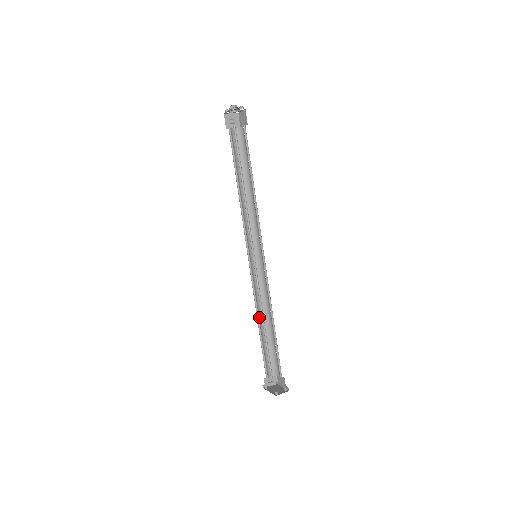
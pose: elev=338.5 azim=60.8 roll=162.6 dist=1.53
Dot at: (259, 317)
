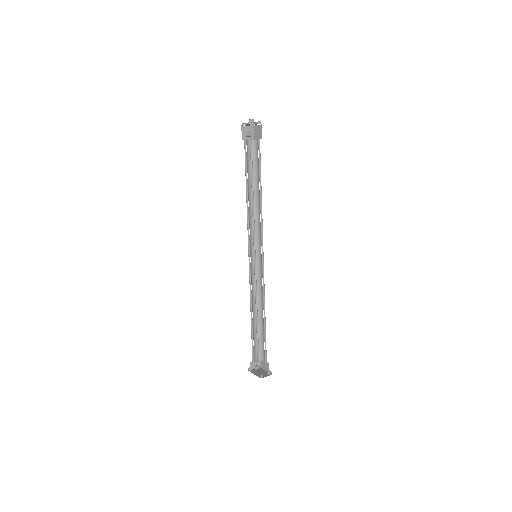
Dot at: (252, 309)
